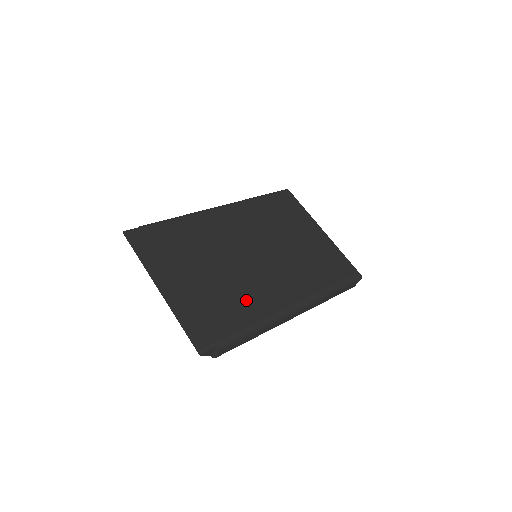
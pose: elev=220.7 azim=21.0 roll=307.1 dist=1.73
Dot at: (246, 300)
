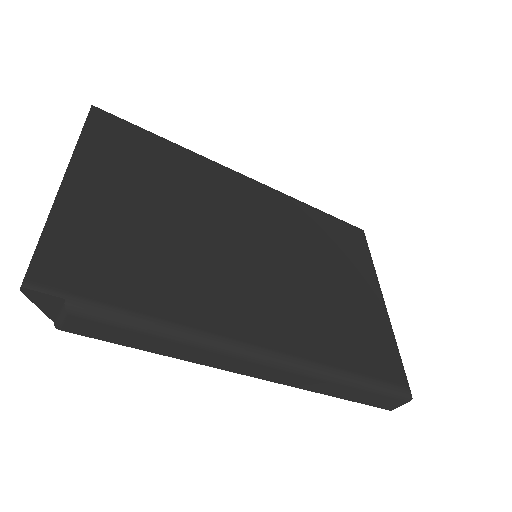
Dot at: (185, 283)
